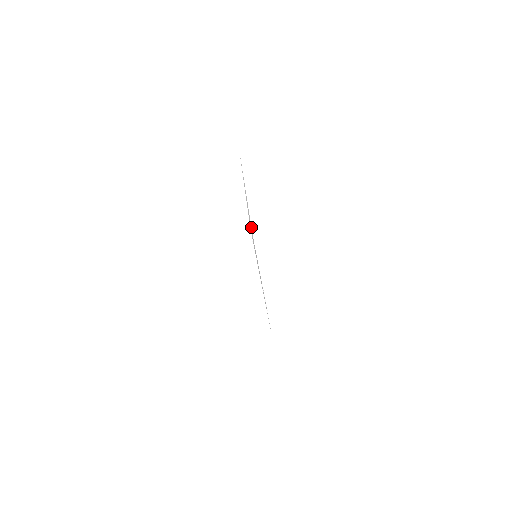
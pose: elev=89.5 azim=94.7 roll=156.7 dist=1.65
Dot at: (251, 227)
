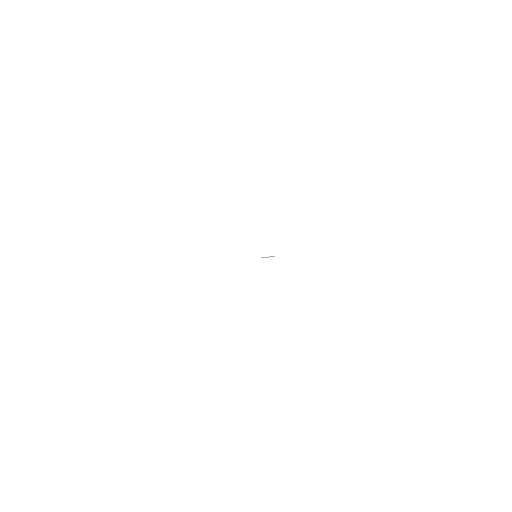
Dot at: occluded
